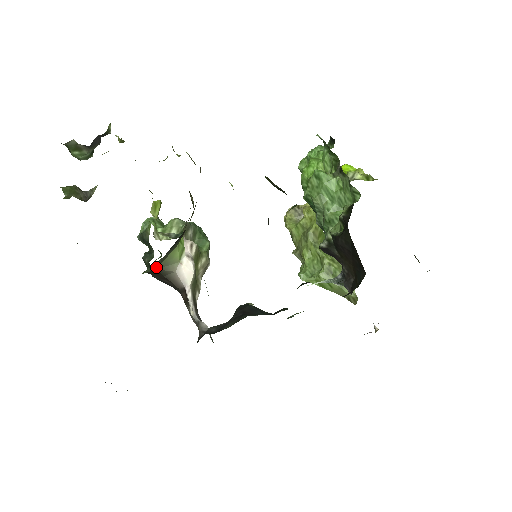
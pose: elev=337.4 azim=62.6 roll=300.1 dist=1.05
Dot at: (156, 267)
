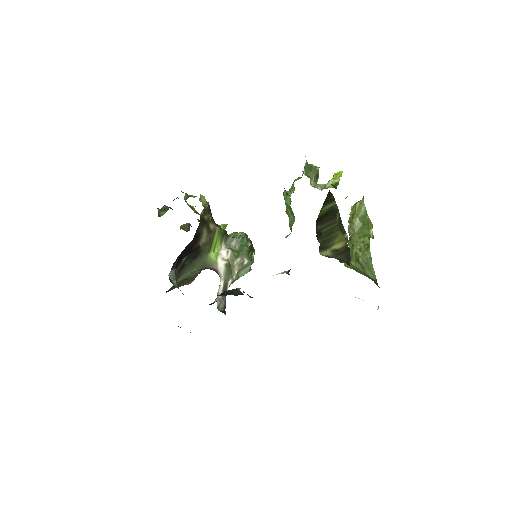
Dot at: (203, 267)
